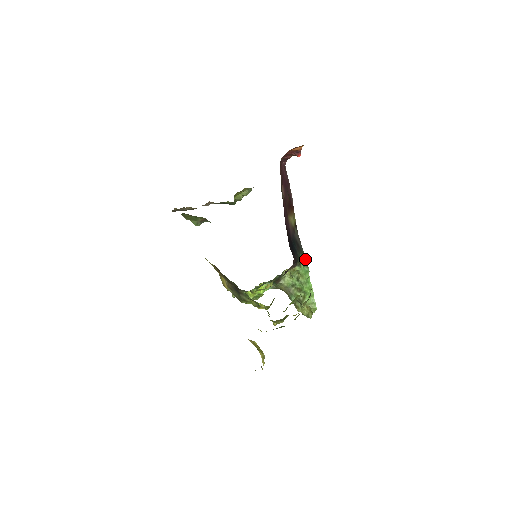
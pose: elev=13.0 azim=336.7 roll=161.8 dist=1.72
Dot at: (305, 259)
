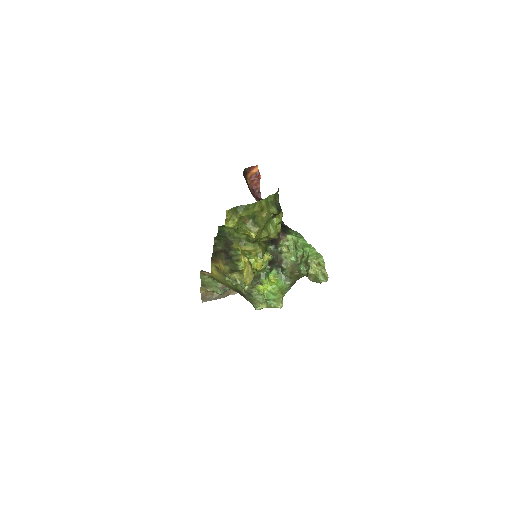
Dot at: (296, 232)
